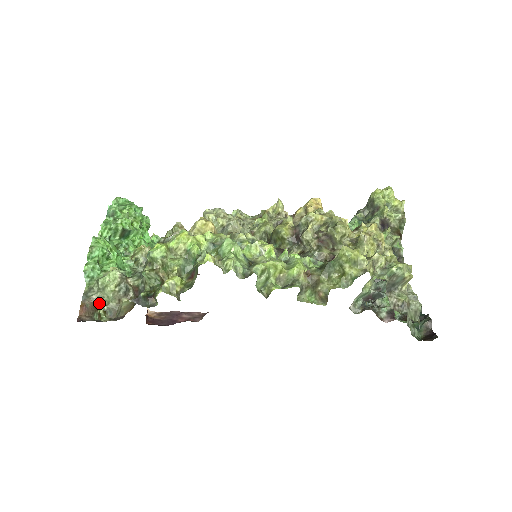
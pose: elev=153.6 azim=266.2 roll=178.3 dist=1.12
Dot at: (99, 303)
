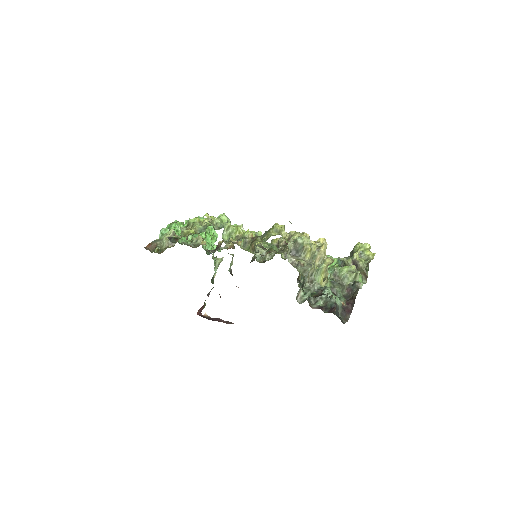
Dot at: (158, 246)
